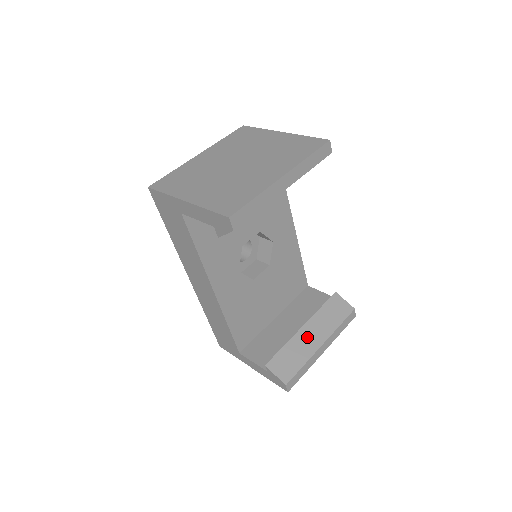
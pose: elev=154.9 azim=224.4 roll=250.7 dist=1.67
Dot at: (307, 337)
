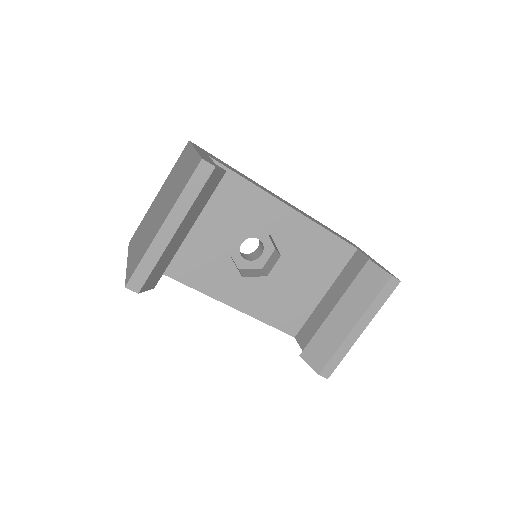
Dot at: (338, 320)
